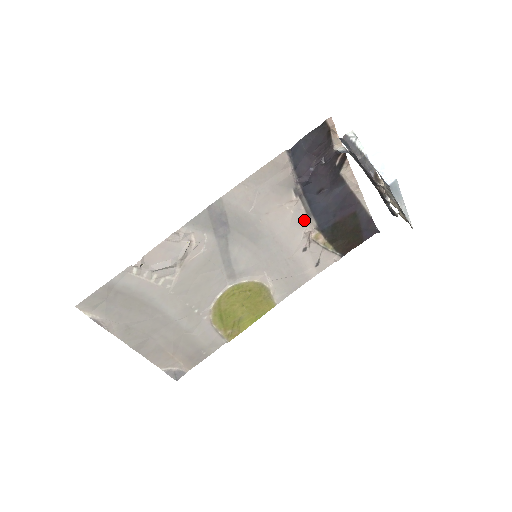
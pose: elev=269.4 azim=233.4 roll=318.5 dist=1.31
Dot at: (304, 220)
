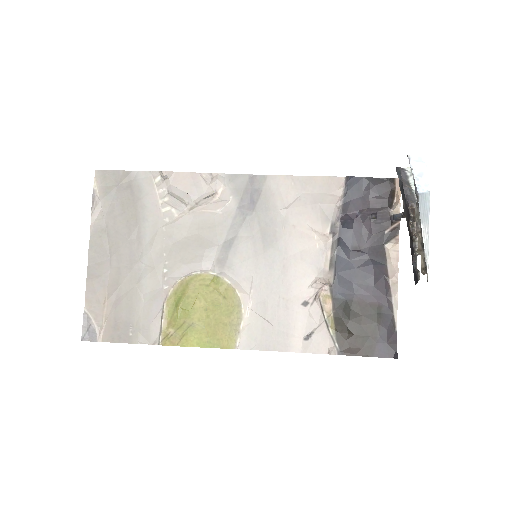
Dot at: (324, 267)
